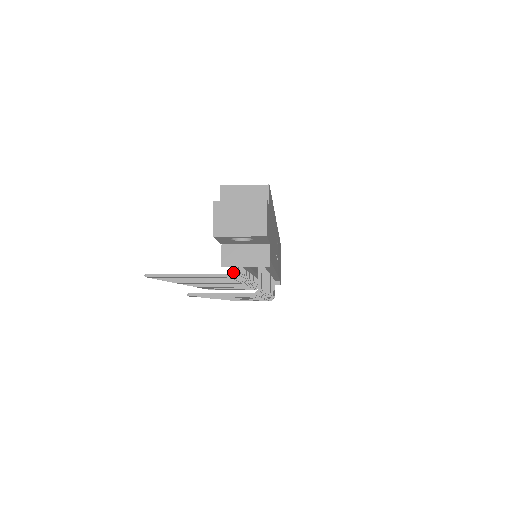
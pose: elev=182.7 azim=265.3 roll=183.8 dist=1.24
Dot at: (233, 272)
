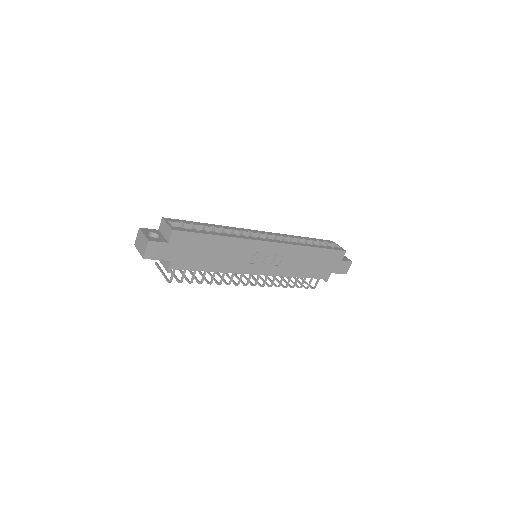
Dot at: occluded
